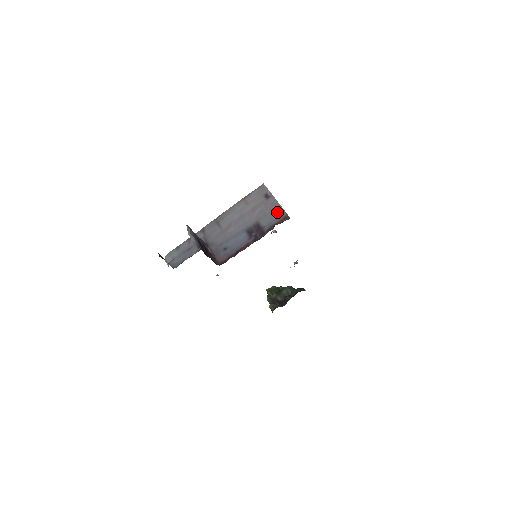
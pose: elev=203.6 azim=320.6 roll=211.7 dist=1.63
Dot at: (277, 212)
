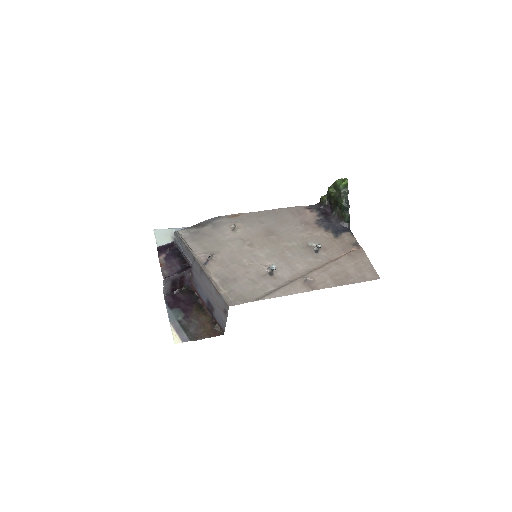
Dot at: (222, 323)
